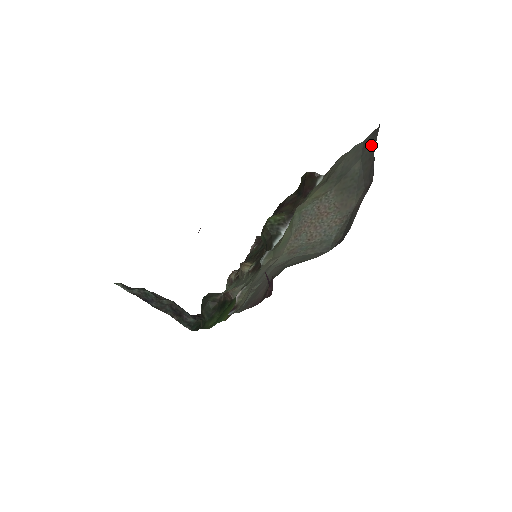
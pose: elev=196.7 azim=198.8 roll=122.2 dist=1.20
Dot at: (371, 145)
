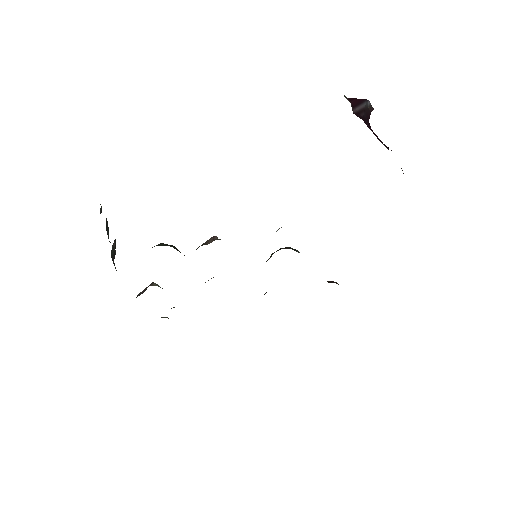
Dot at: occluded
